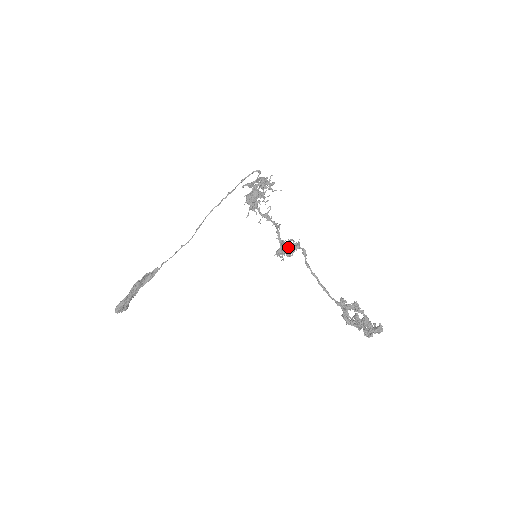
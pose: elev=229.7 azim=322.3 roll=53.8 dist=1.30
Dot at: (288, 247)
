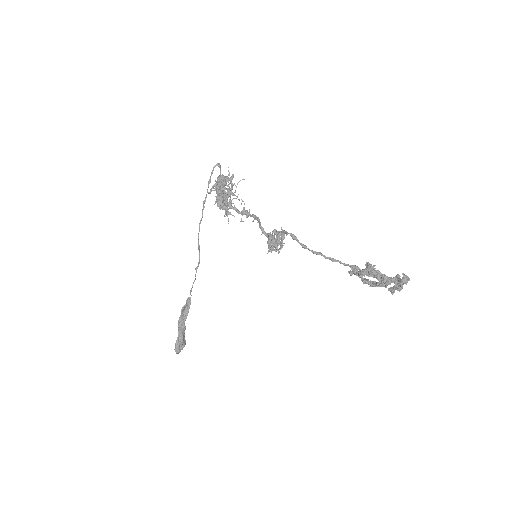
Dot at: (273, 243)
